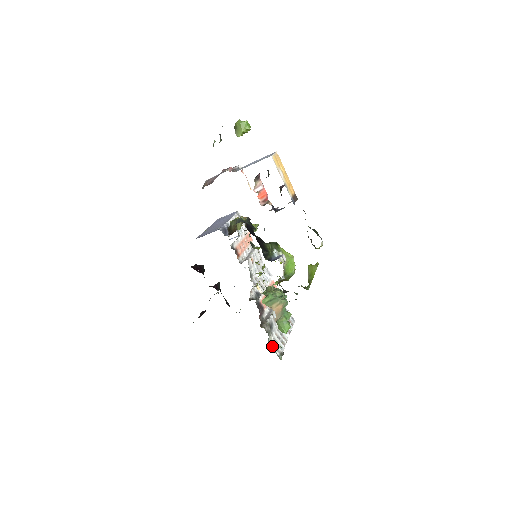
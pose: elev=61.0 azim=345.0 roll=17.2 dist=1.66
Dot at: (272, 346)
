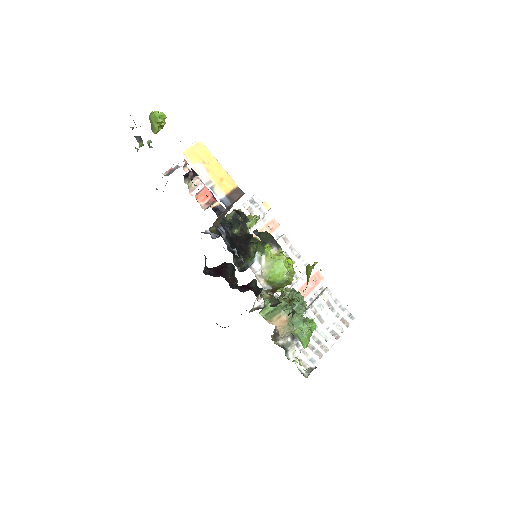
Dot at: (294, 361)
